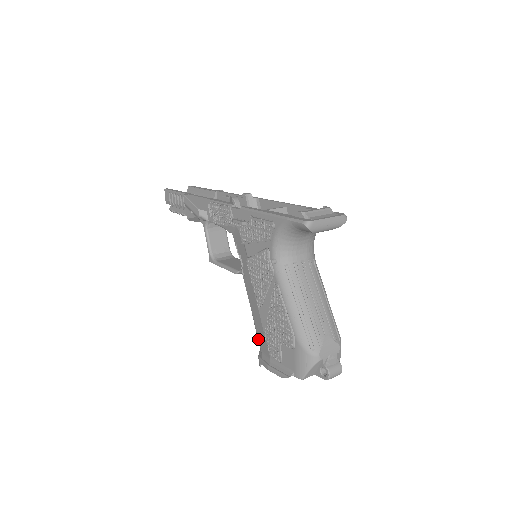
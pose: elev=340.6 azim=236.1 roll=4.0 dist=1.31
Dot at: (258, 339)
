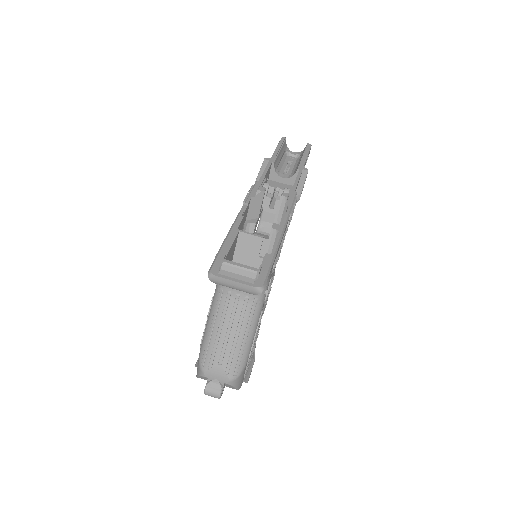
Dot at: occluded
